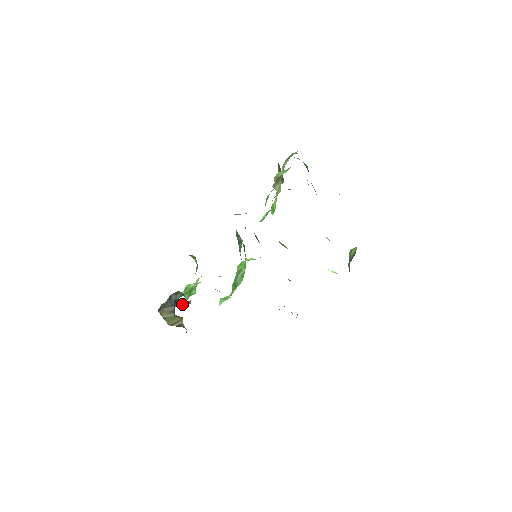
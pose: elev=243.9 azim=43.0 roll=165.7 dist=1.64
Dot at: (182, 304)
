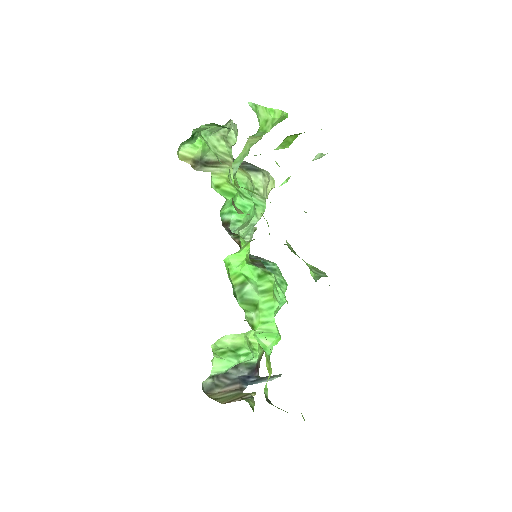
Dot at: (262, 380)
